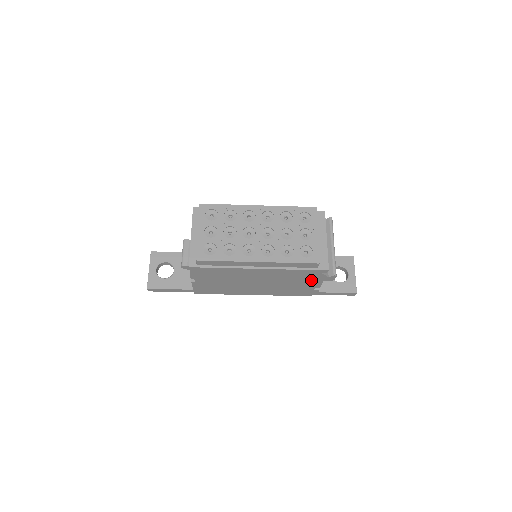
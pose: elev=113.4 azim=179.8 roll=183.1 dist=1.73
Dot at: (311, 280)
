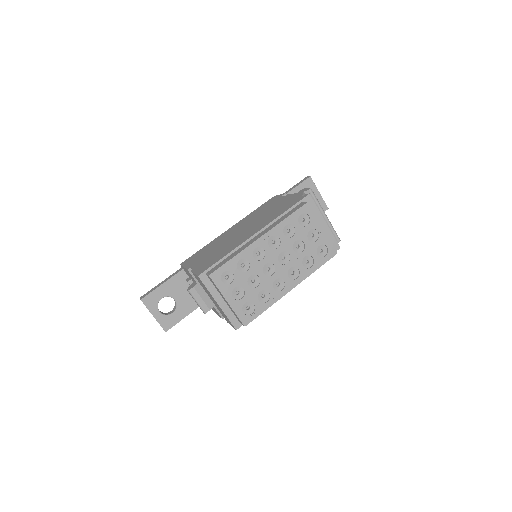
Dot at: occluded
